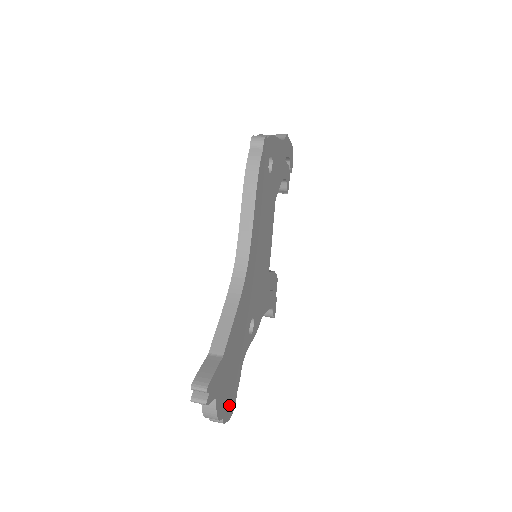
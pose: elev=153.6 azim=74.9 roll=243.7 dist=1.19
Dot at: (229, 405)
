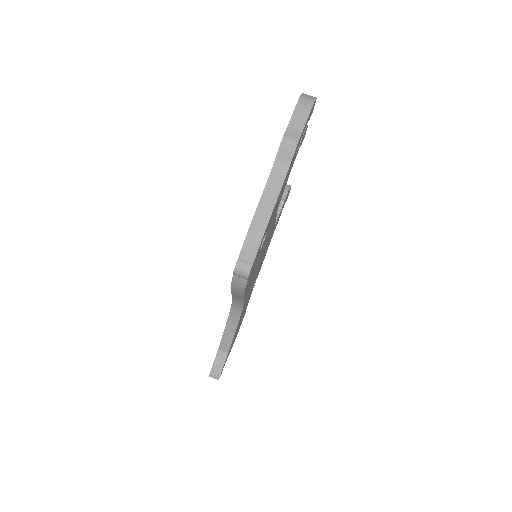
Dot at: occluded
